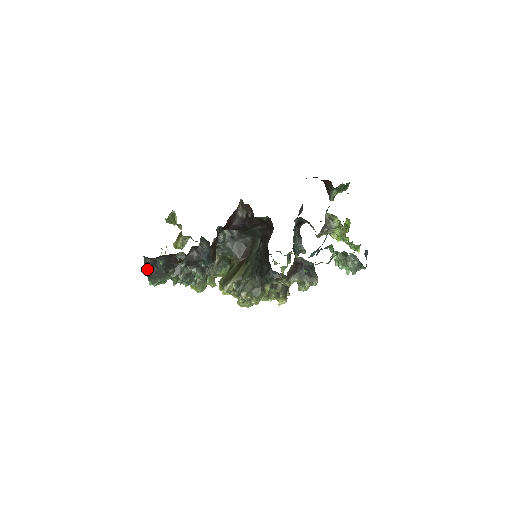
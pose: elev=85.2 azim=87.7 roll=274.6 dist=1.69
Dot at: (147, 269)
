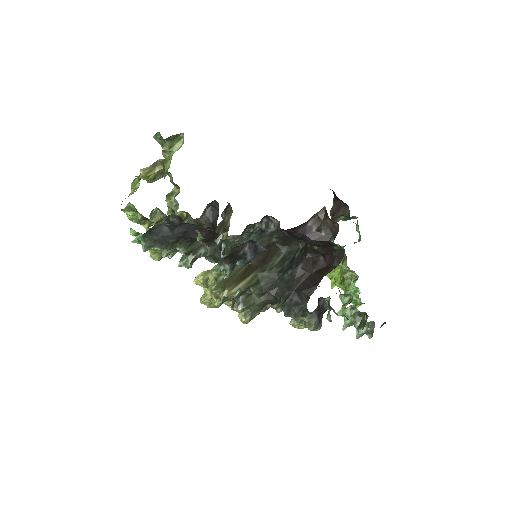
Dot at: (154, 225)
